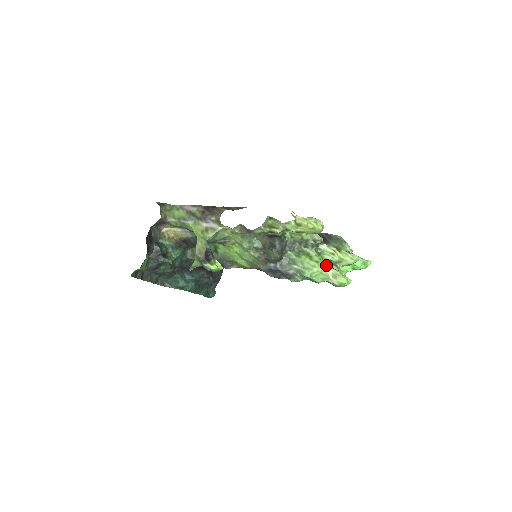
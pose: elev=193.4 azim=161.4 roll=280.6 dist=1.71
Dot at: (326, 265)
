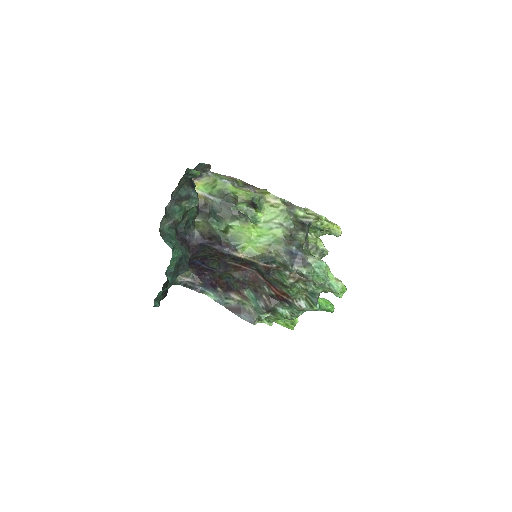
Dot at: occluded
